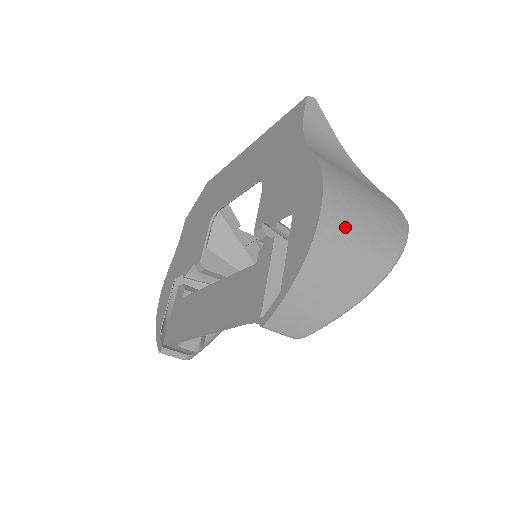
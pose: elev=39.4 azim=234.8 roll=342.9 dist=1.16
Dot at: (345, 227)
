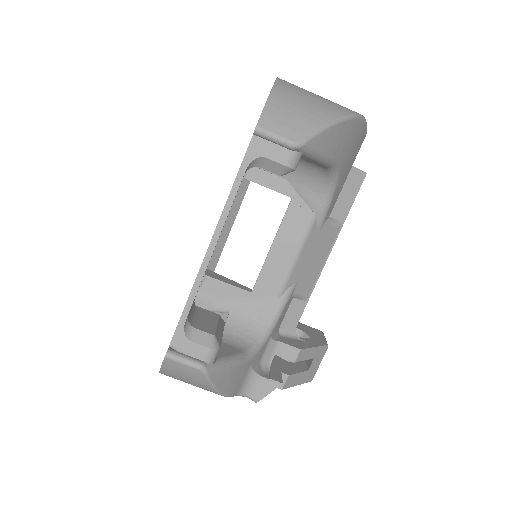
Dot at: occluded
